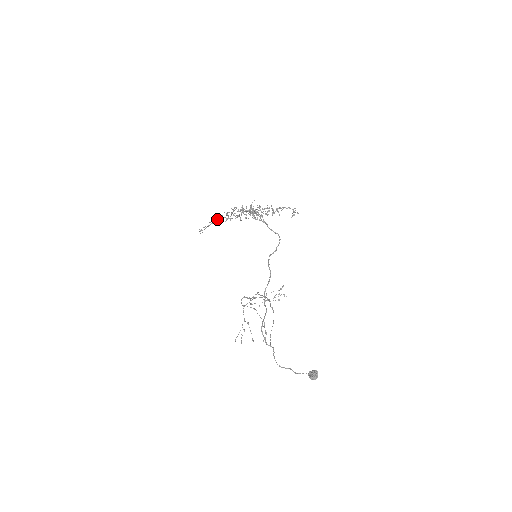
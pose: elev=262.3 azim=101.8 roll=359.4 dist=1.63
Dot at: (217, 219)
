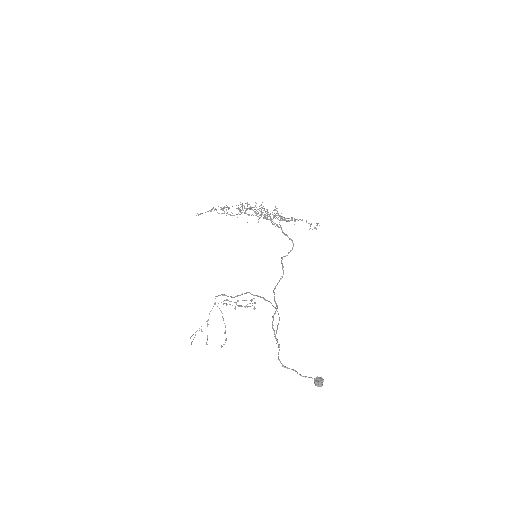
Dot at: occluded
